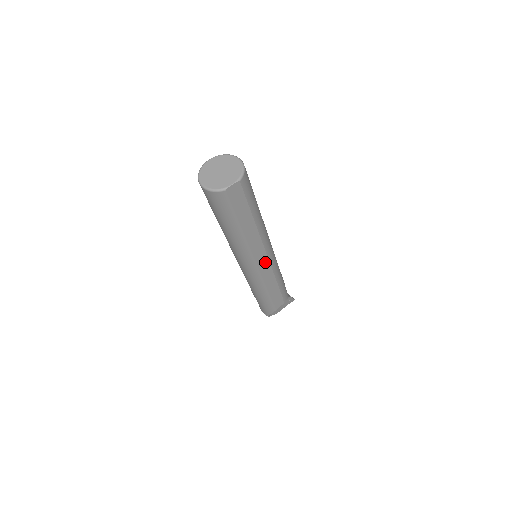
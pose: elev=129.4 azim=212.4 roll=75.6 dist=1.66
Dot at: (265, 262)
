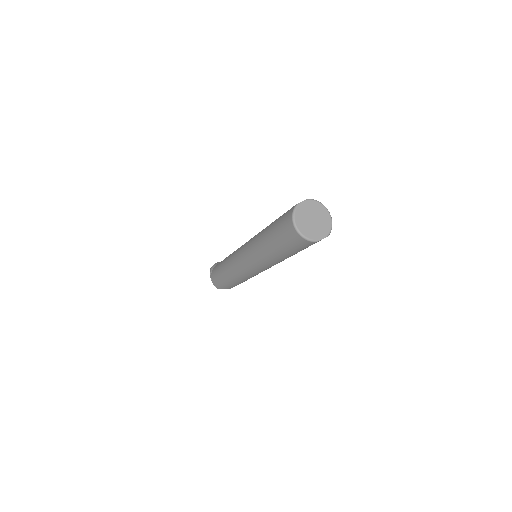
Dot at: occluded
